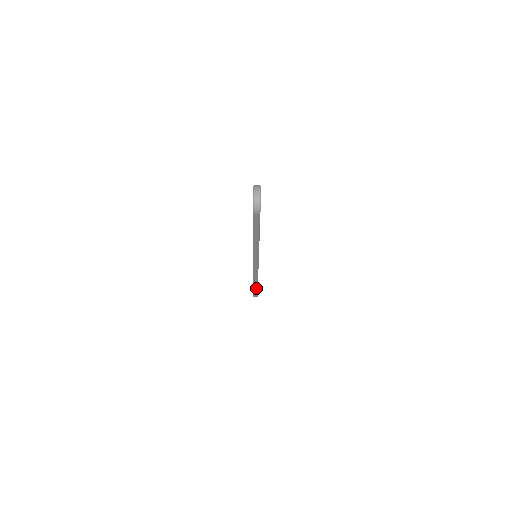
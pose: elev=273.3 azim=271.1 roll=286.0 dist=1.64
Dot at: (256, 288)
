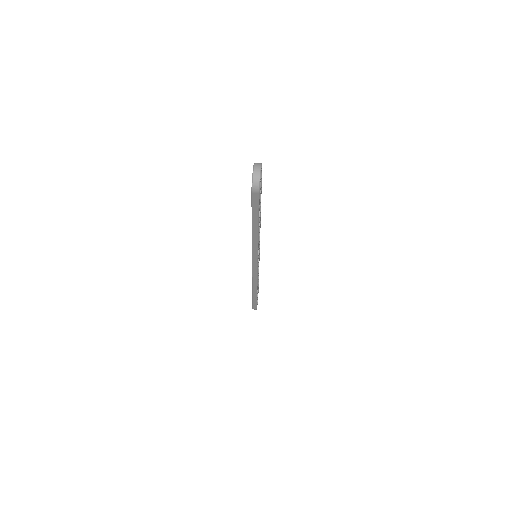
Dot at: (255, 297)
